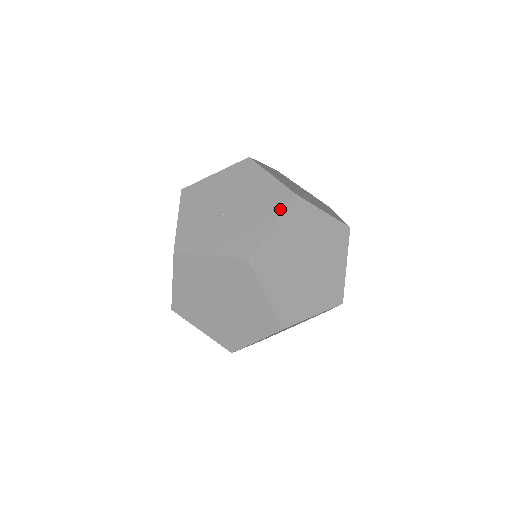
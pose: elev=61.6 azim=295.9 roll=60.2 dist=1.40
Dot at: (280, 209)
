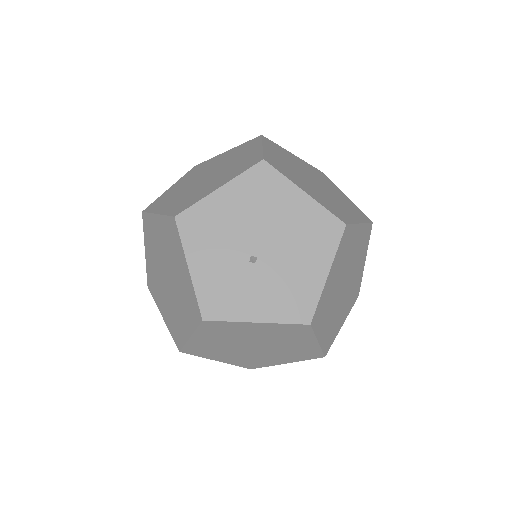
Dot at: (332, 249)
